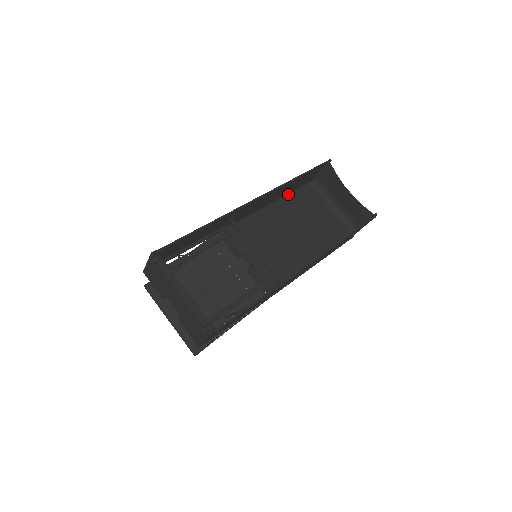
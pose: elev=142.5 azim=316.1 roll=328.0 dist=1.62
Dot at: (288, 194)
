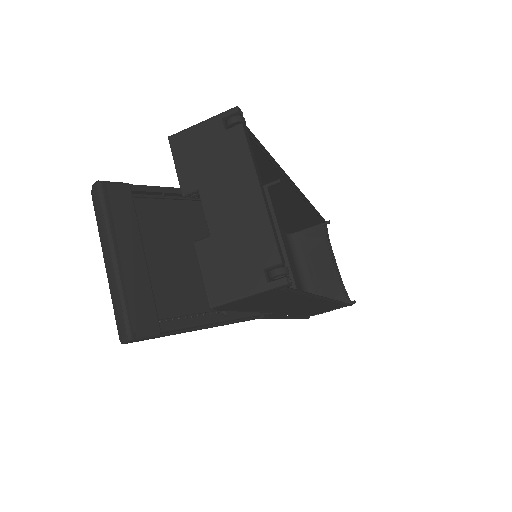
Dot at: occluded
